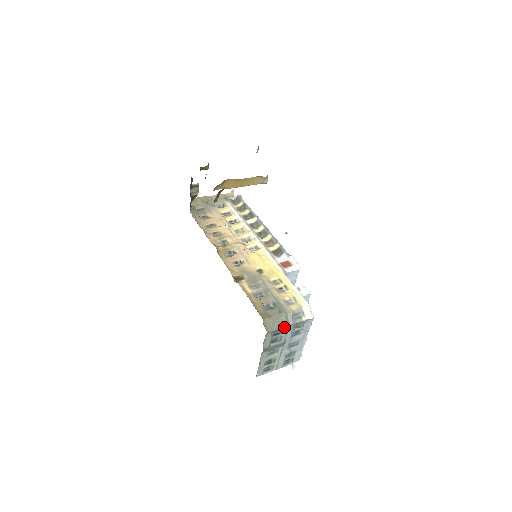
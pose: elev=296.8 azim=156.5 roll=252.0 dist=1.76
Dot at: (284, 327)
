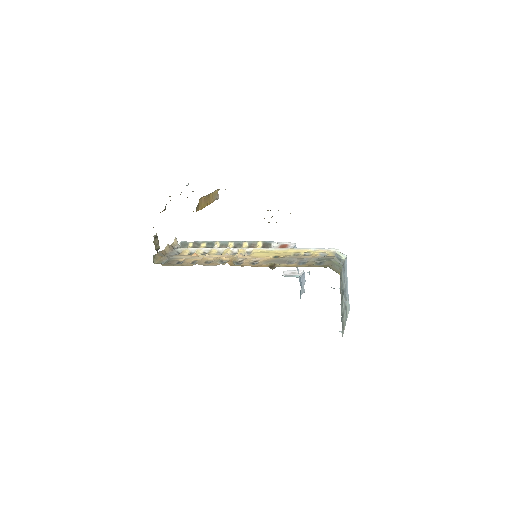
Dot at: occluded
